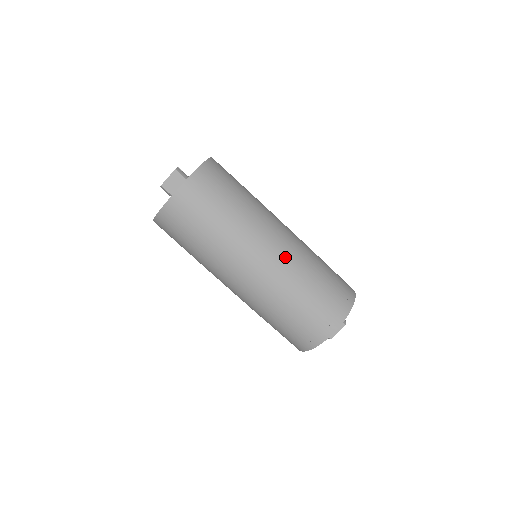
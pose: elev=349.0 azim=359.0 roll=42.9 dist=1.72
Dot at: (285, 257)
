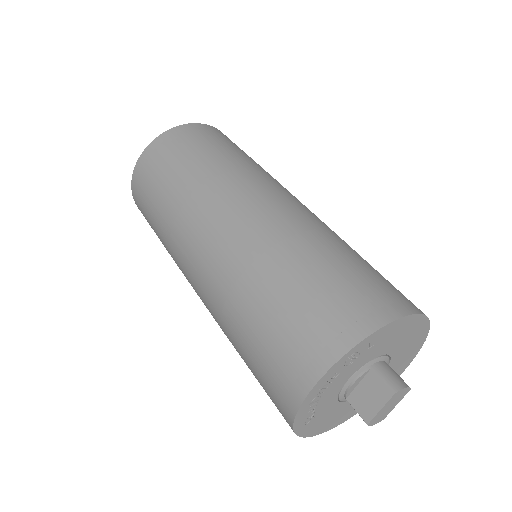
Dot at: (243, 233)
